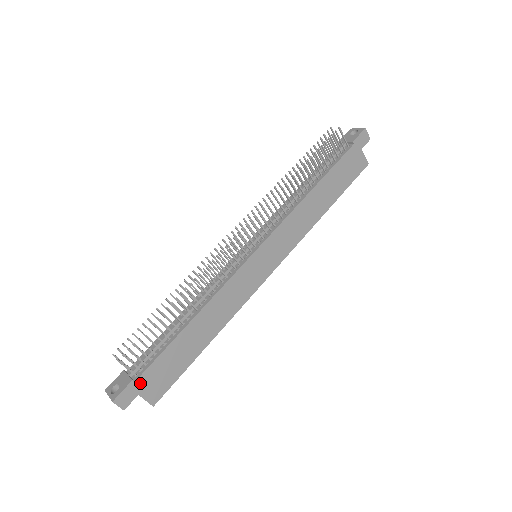
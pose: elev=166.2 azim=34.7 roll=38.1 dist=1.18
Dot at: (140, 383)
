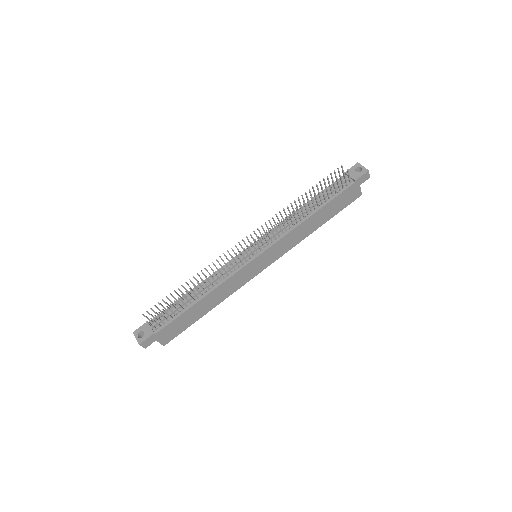
Dot at: (159, 334)
